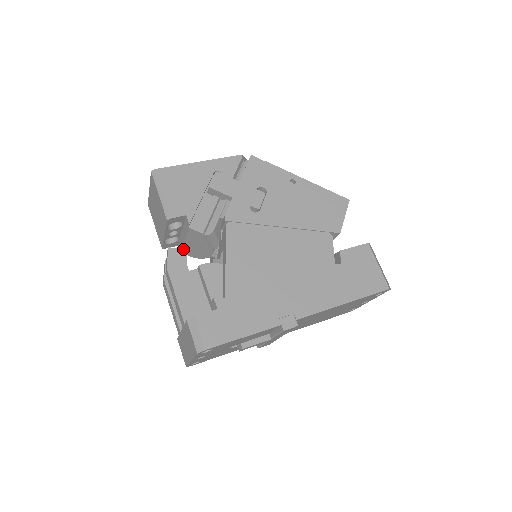
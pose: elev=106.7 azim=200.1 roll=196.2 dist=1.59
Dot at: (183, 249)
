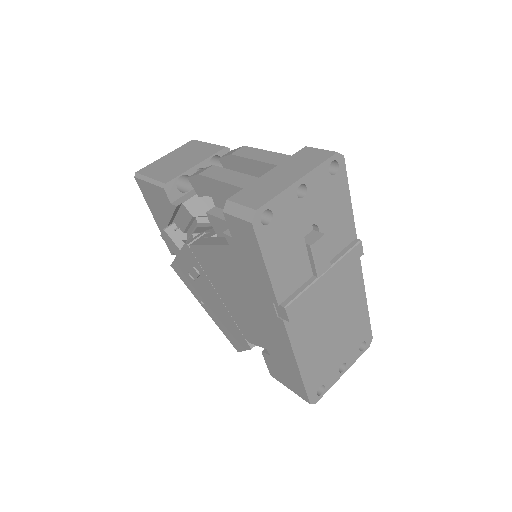
Dot at: occluded
